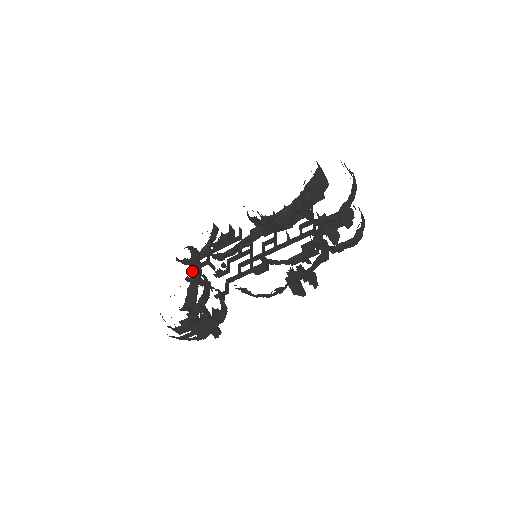
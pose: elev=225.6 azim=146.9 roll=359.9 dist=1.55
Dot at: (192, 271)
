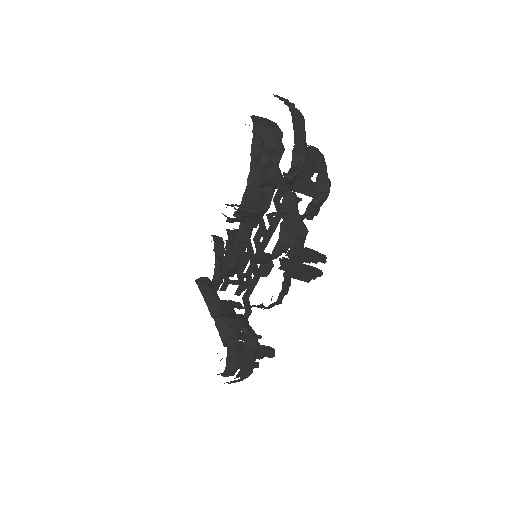
Dot at: (208, 307)
